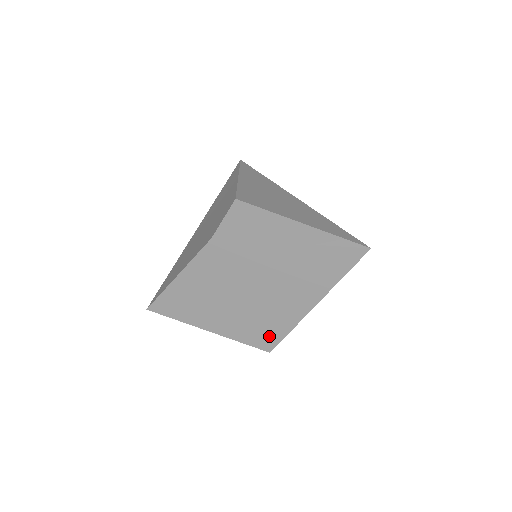
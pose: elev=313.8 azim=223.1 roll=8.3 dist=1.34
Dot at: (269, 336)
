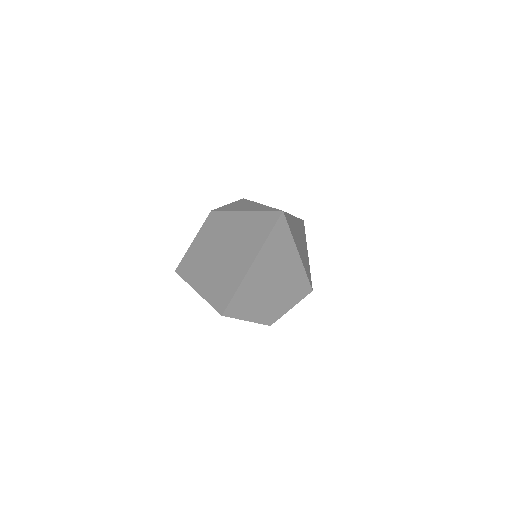
Dot at: (224, 298)
